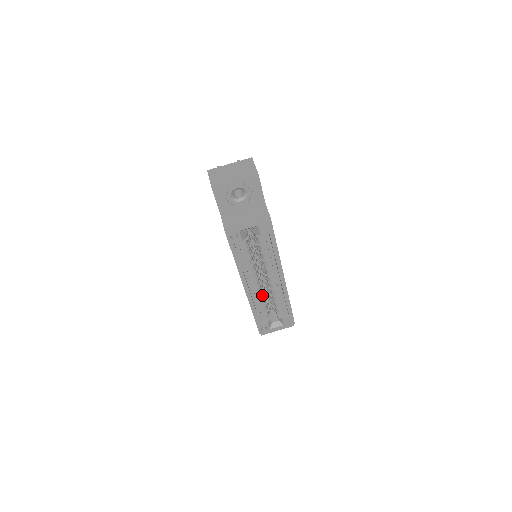
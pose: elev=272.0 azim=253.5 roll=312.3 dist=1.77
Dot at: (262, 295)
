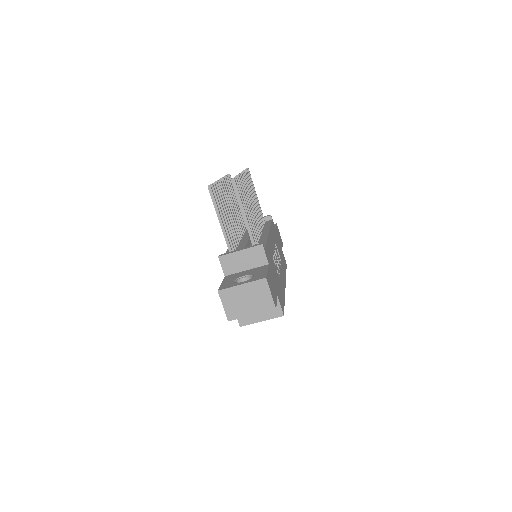
Dot at: occluded
